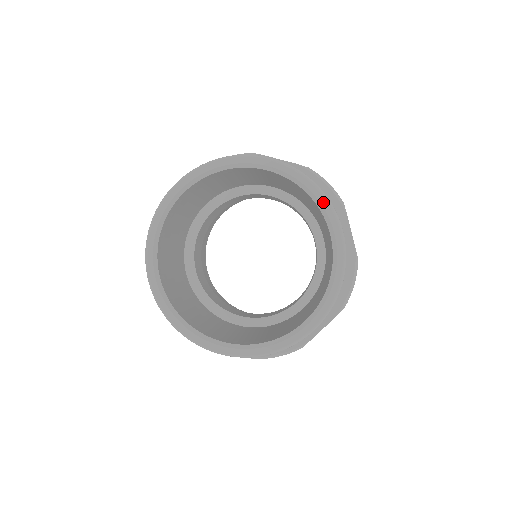
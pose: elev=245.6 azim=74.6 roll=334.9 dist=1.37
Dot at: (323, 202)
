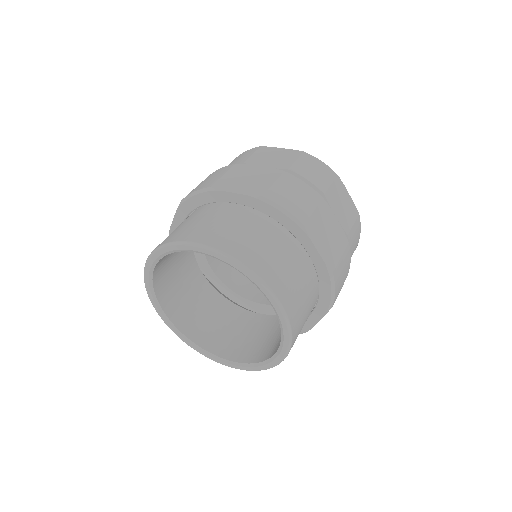
Dot at: (252, 279)
